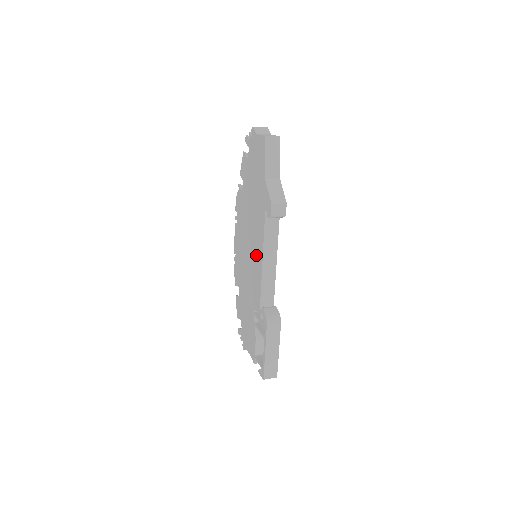
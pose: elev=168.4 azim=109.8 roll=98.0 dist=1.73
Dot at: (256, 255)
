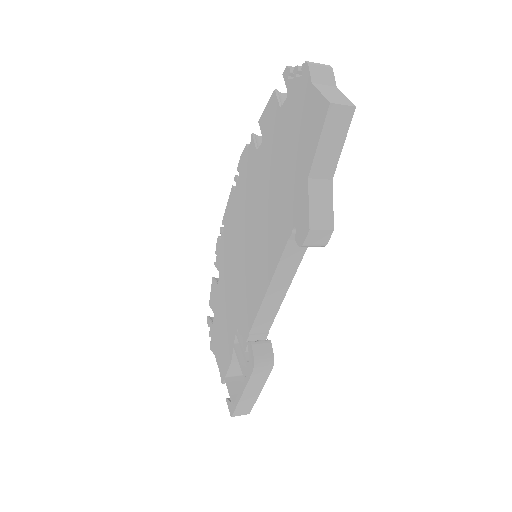
Dot at: (258, 269)
